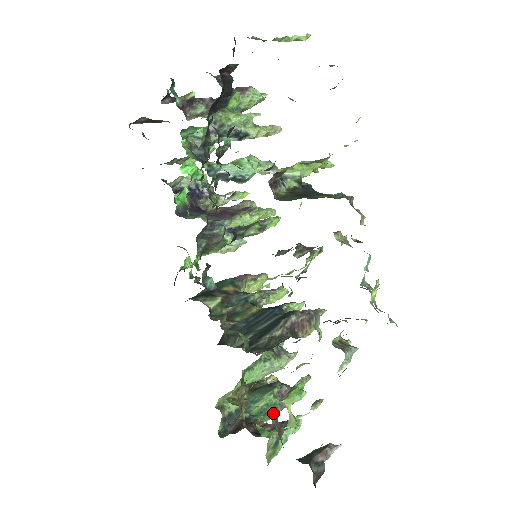
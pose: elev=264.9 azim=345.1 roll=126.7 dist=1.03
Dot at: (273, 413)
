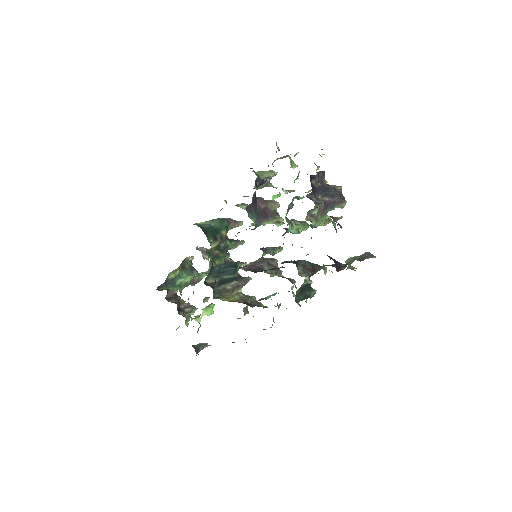
Dot at: (200, 326)
